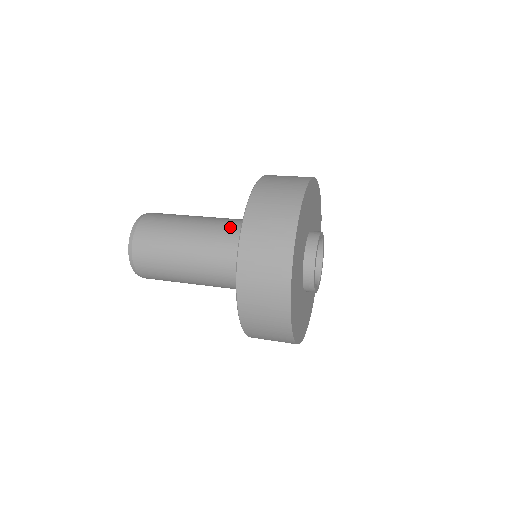
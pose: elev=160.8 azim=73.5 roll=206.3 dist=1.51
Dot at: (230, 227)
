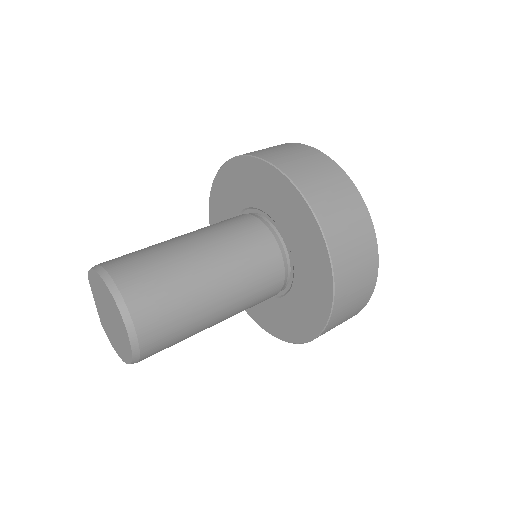
Dot at: (229, 222)
